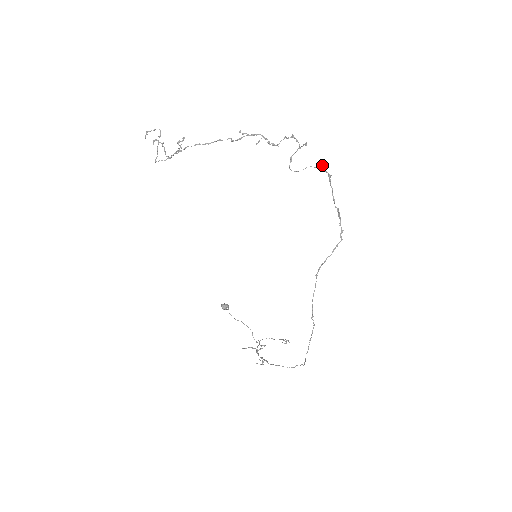
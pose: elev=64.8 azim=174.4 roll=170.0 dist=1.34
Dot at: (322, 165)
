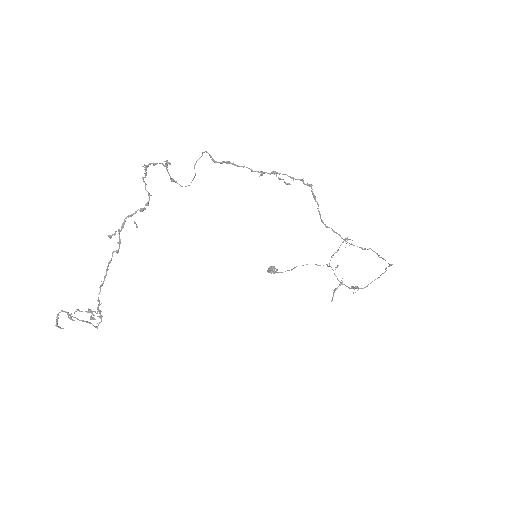
Dot at: occluded
